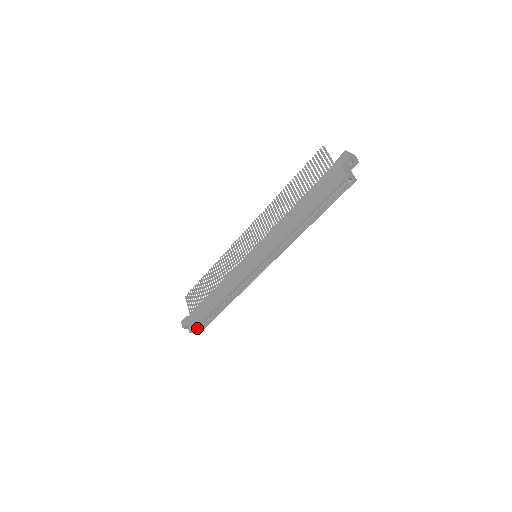
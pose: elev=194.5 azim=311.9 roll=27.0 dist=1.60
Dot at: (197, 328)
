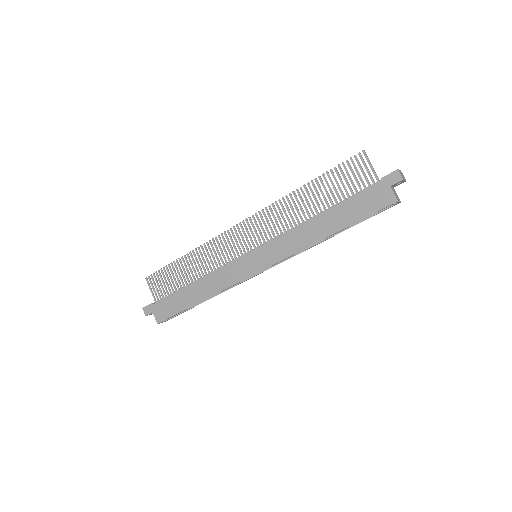
Dot at: occluded
